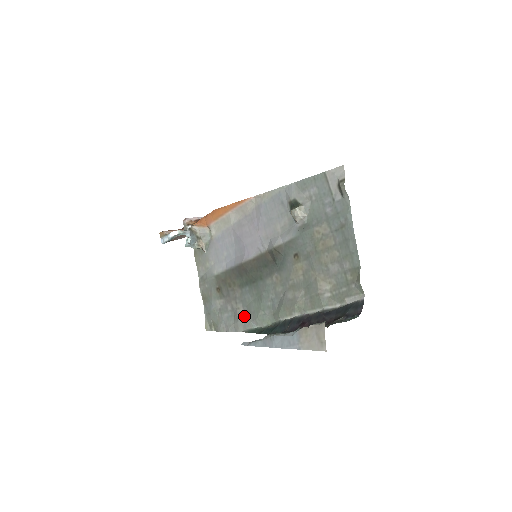
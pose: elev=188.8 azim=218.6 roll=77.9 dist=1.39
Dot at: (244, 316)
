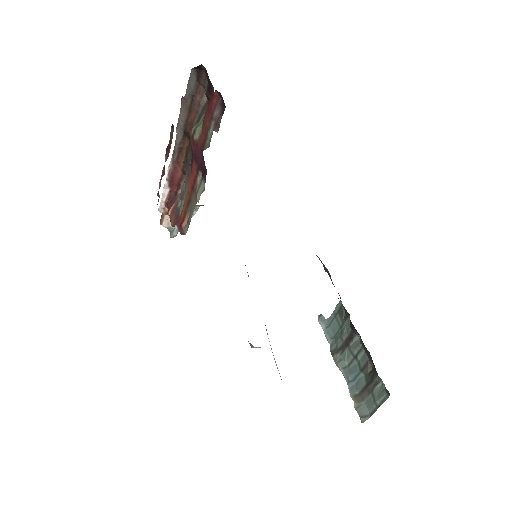
Dot at: occluded
